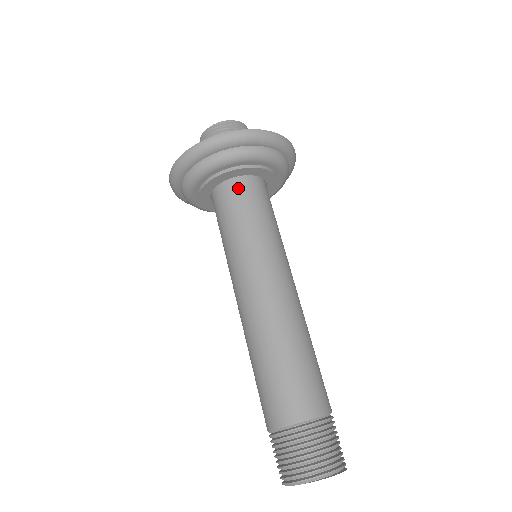
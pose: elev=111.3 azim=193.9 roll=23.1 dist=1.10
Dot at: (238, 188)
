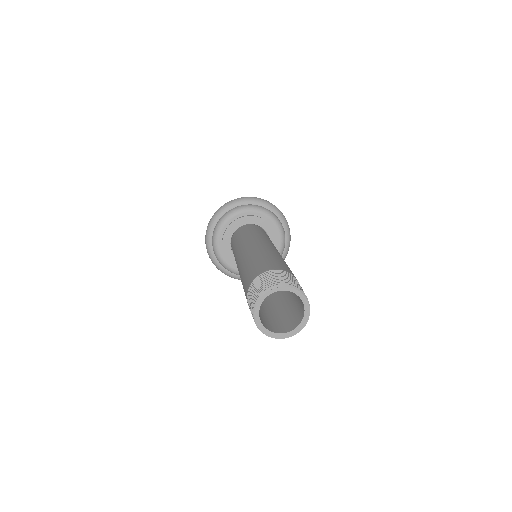
Dot at: (264, 231)
